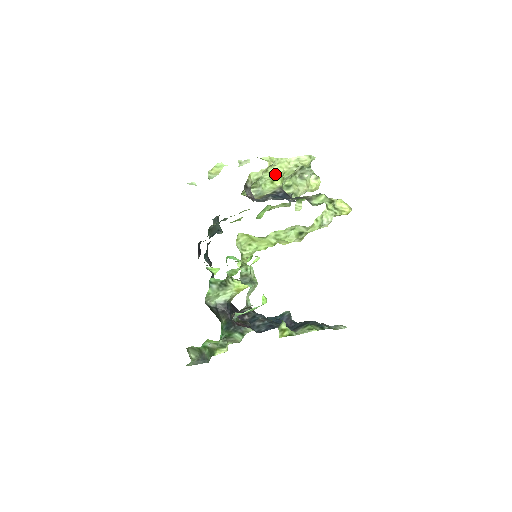
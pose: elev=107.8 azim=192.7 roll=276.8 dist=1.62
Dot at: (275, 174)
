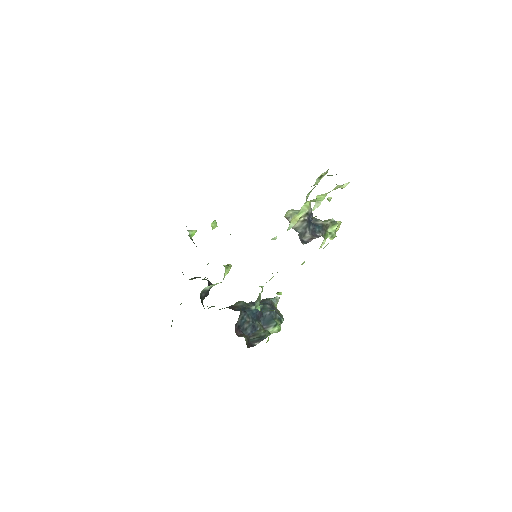
Dot at: (320, 199)
